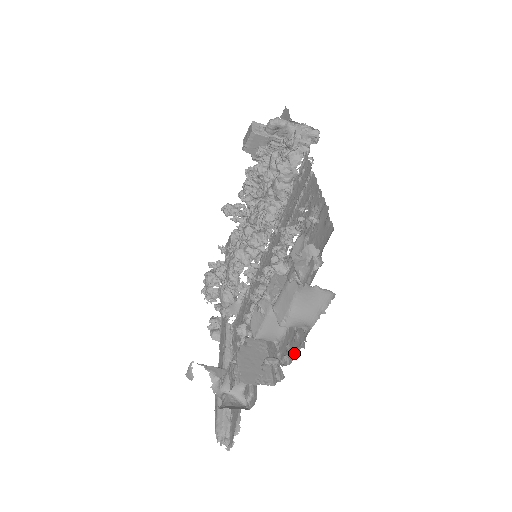
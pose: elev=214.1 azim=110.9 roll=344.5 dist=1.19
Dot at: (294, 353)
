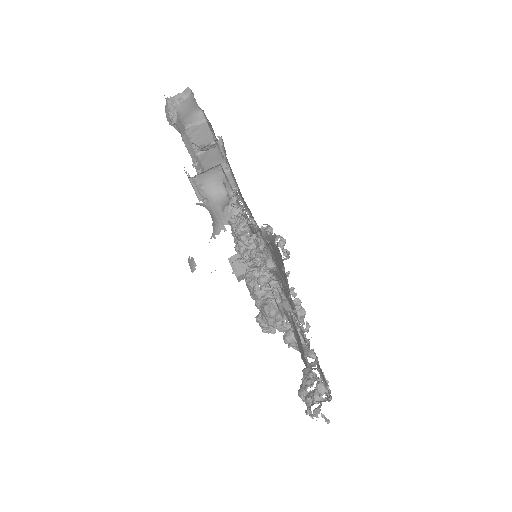
Dot at: (210, 125)
